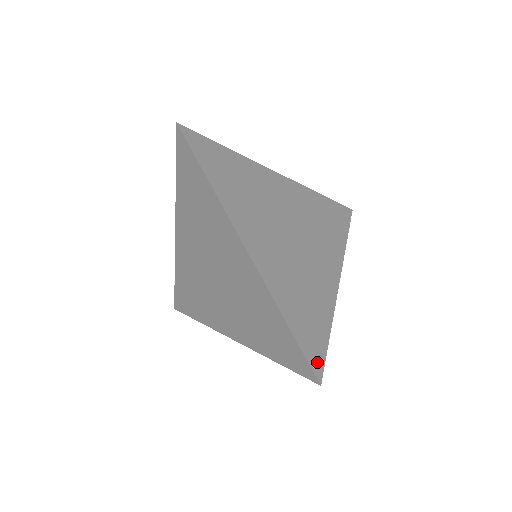
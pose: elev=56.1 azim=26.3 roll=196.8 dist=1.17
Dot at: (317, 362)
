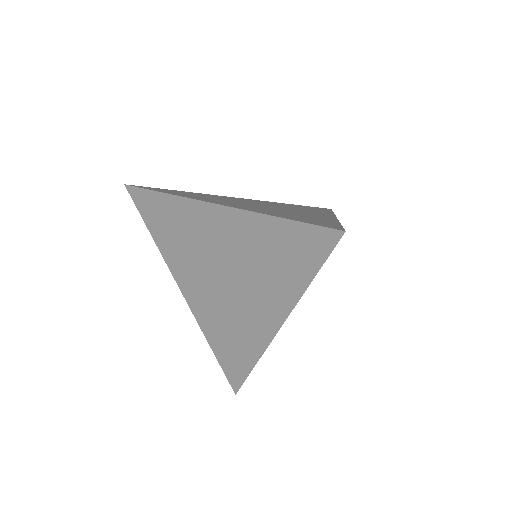
Dot at: (332, 227)
